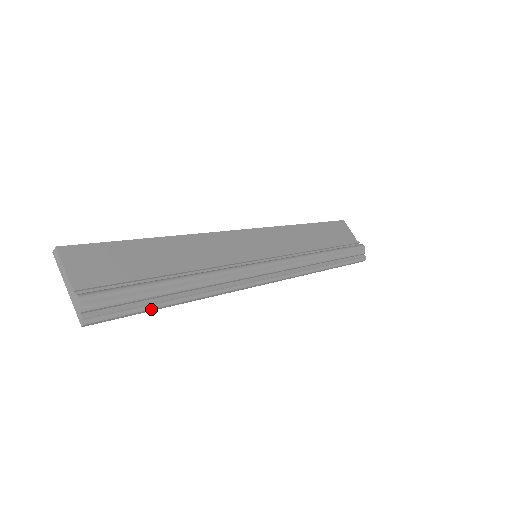
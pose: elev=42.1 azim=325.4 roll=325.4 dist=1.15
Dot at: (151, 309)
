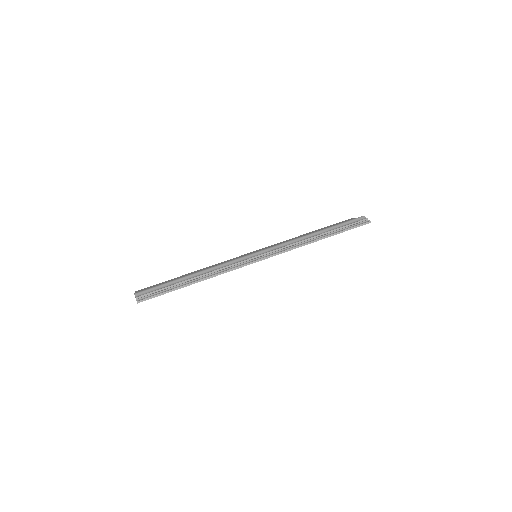
Dot at: (174, 289)
